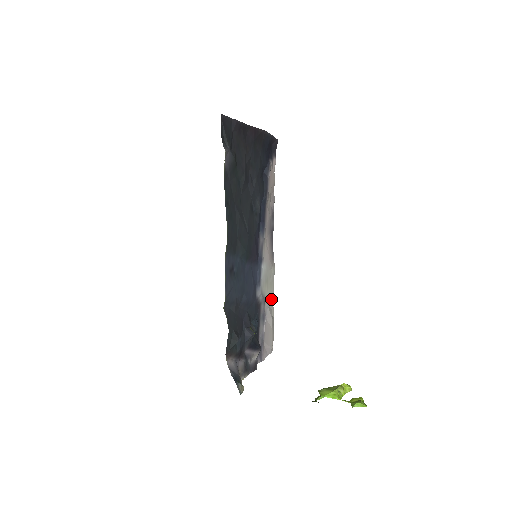
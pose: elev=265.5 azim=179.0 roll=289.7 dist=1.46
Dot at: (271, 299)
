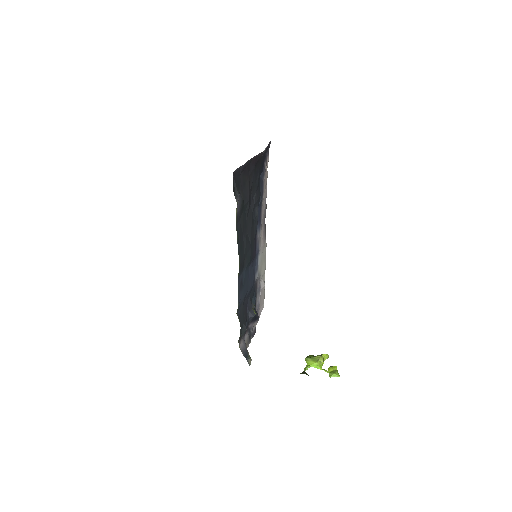
Dot at: (264, 270)
